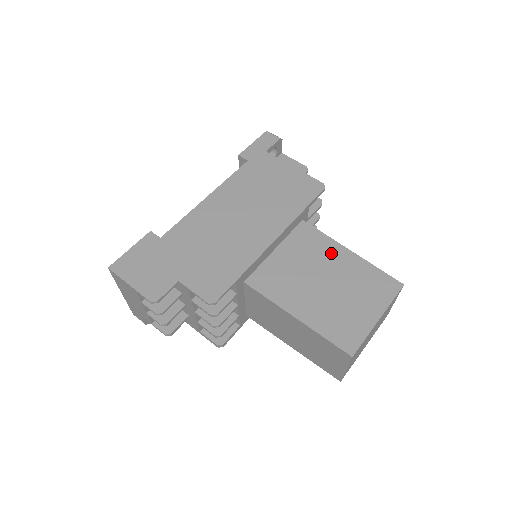
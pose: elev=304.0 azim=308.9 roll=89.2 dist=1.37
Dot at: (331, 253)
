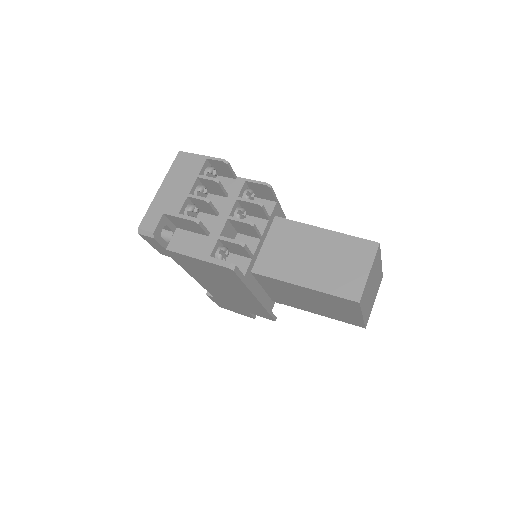
Dot at: occluded
